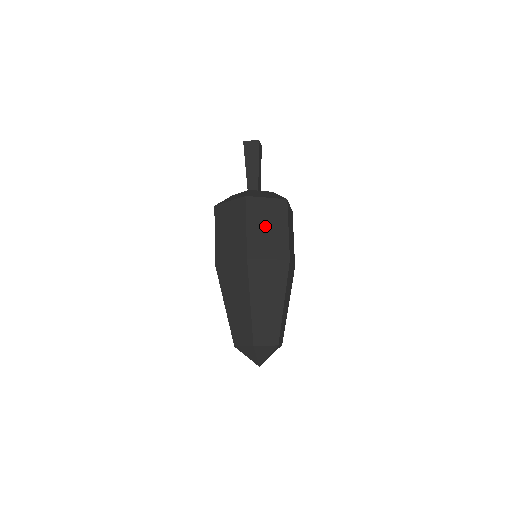
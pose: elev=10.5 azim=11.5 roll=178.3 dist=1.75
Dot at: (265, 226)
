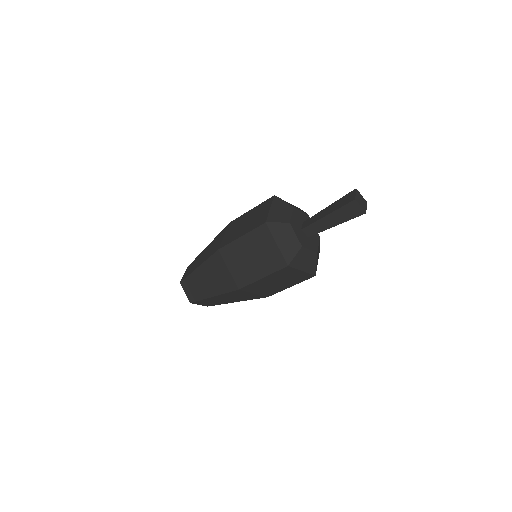
Dot at: (277, 281)
